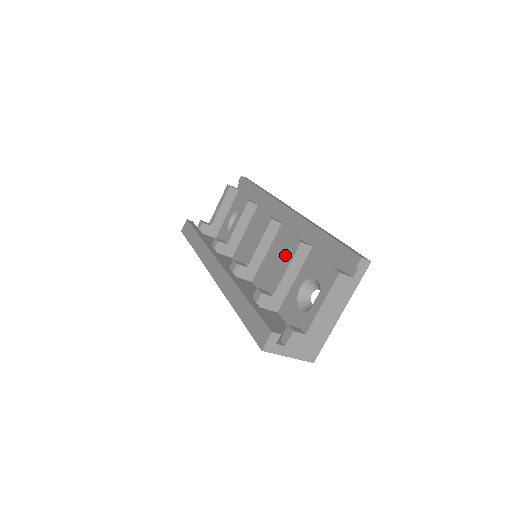
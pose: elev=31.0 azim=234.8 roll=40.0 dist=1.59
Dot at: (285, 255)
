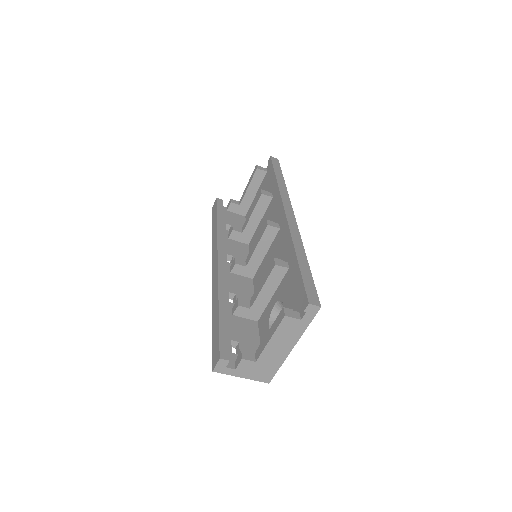
Dot at: occluded
